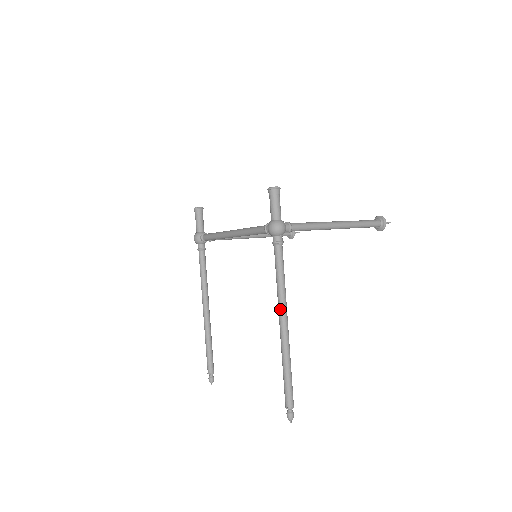
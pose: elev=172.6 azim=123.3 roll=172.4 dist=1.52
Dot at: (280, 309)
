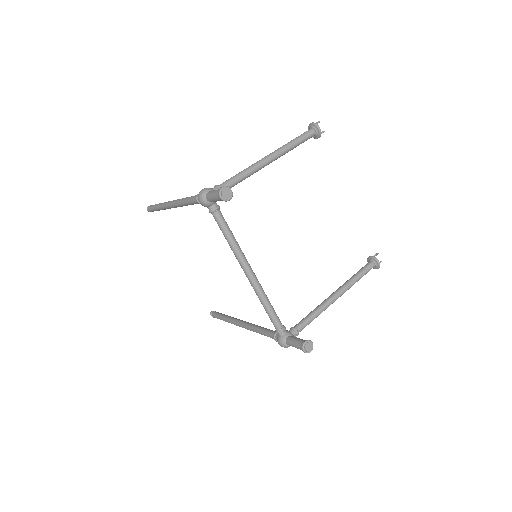
Dot at: (247, 329)
